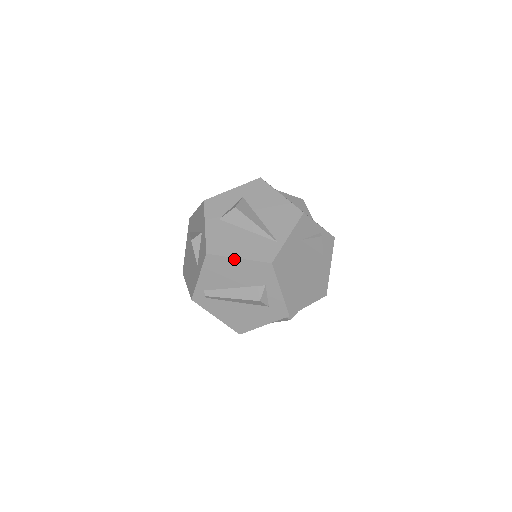
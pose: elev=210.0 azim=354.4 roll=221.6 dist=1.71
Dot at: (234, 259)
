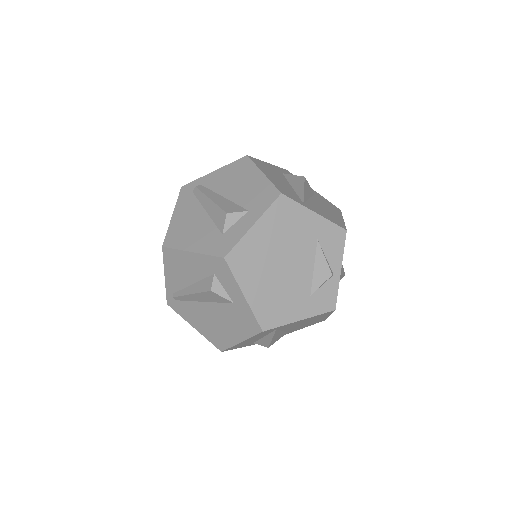
Dot at: (259, 172)
